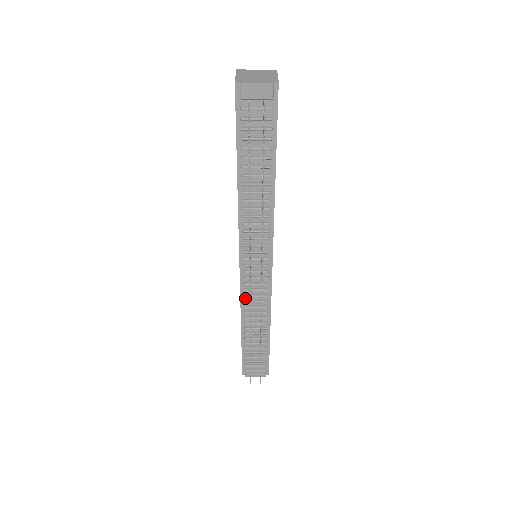
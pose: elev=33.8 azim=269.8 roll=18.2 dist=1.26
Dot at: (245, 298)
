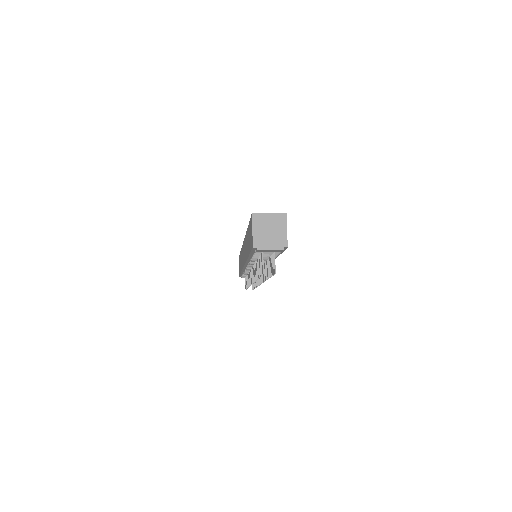
Dot at: occluded
